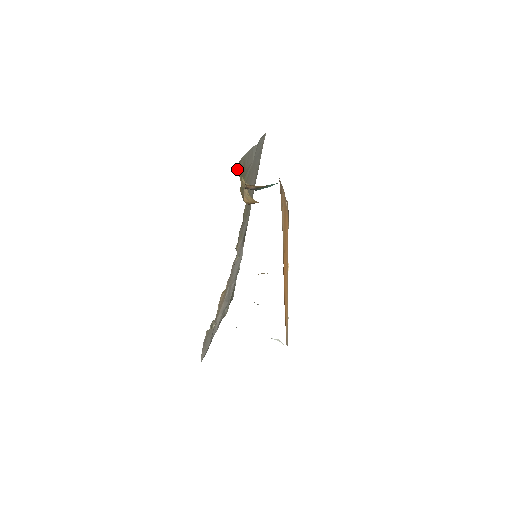
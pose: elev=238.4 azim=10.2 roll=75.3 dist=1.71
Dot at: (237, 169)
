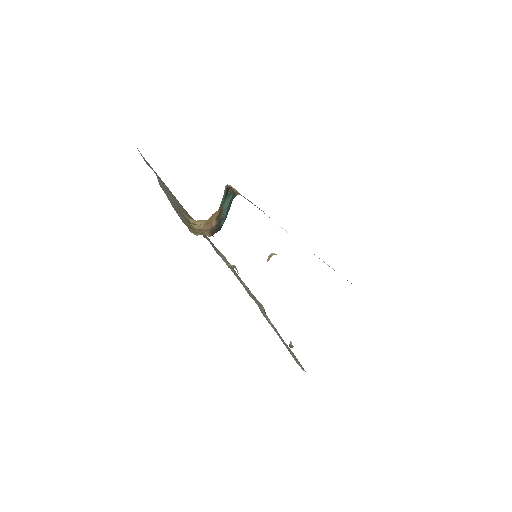
Dot at: (192, 231)
